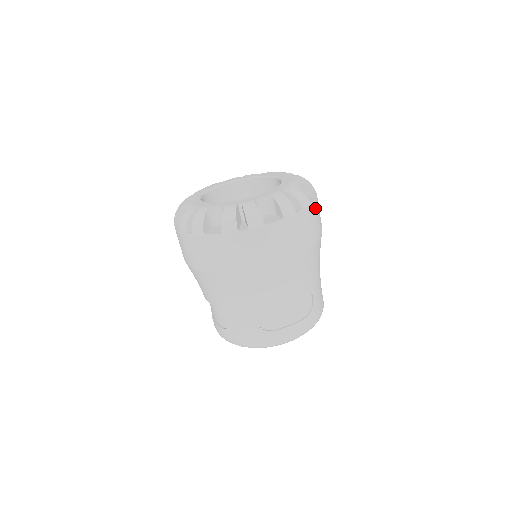
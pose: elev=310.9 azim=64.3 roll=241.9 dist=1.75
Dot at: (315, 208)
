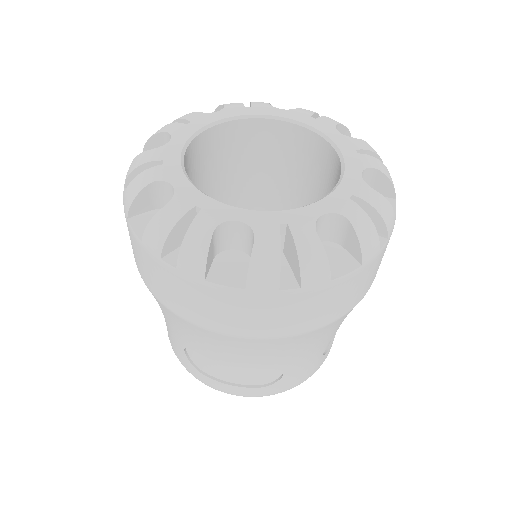
Dot at: occluded
